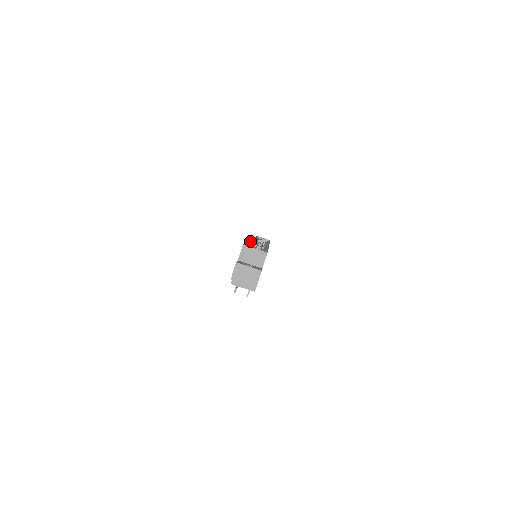
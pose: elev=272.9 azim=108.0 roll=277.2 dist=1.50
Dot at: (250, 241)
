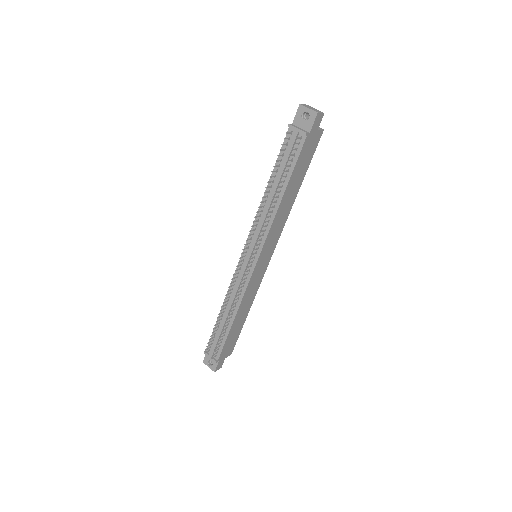
Dot at: occluded
